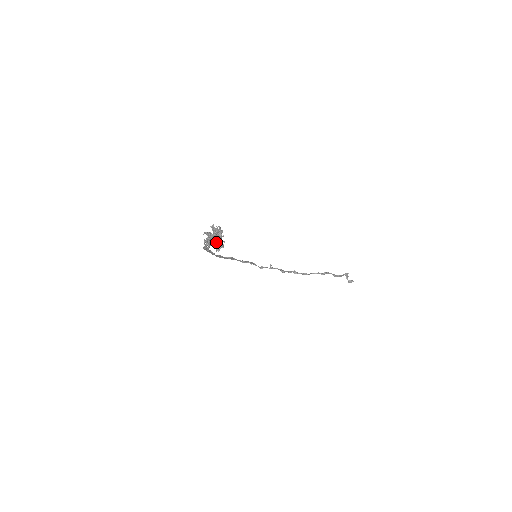
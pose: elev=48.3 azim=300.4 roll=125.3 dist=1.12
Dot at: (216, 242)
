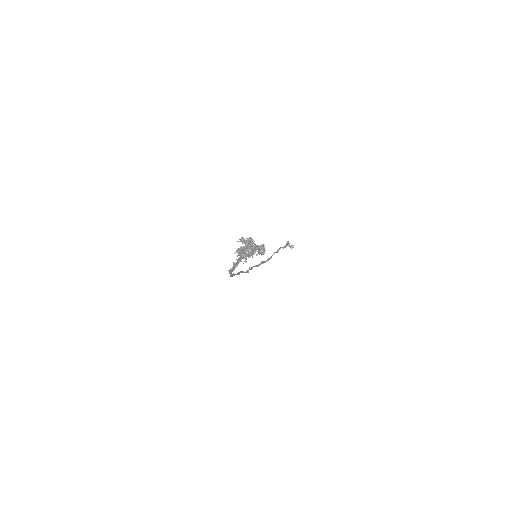
Dot at: (258, 247)
